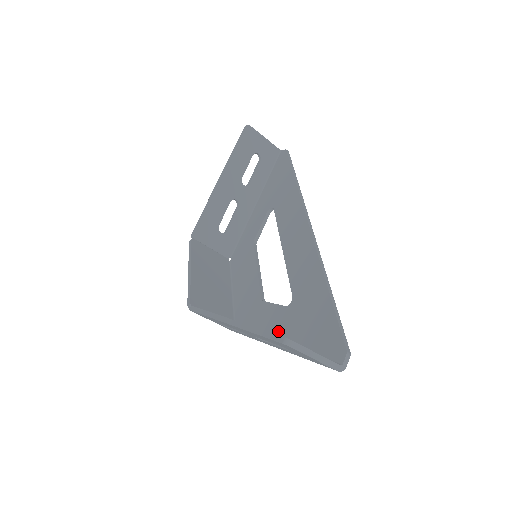
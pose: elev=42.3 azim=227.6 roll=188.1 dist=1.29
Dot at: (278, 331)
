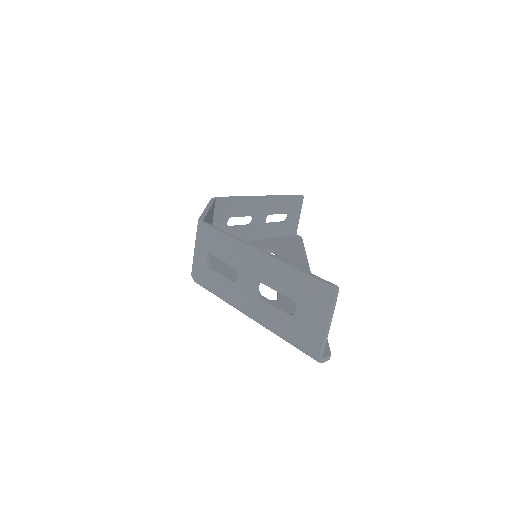
Dot at: occluded
